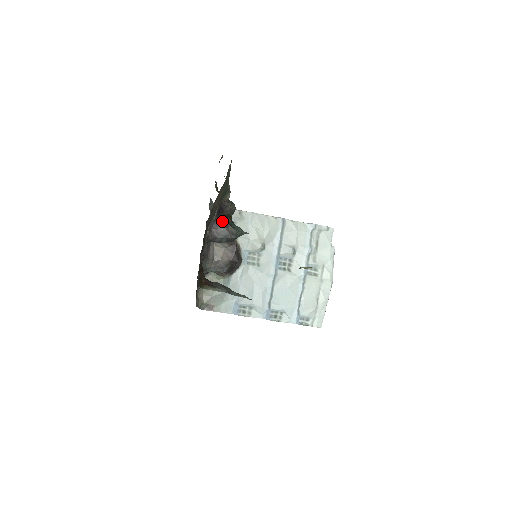
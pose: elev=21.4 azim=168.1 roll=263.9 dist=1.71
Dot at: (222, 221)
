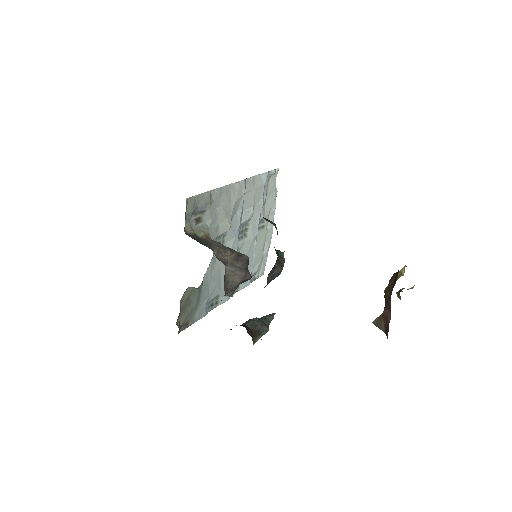
Dot at: (277, 259)
